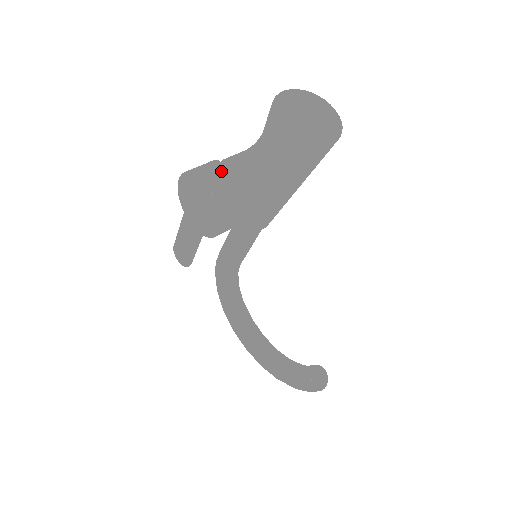
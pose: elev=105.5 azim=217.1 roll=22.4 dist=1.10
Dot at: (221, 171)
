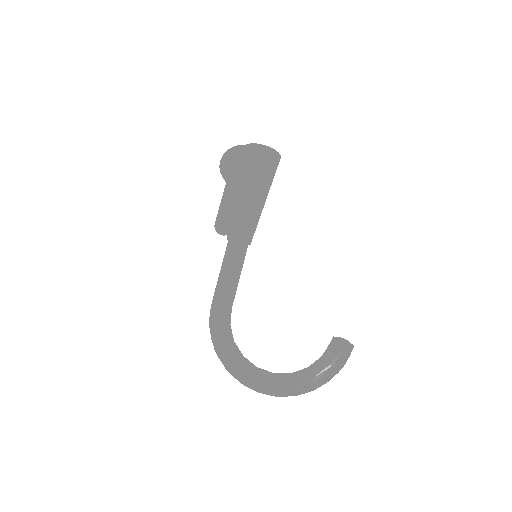
Dot at: occluded
